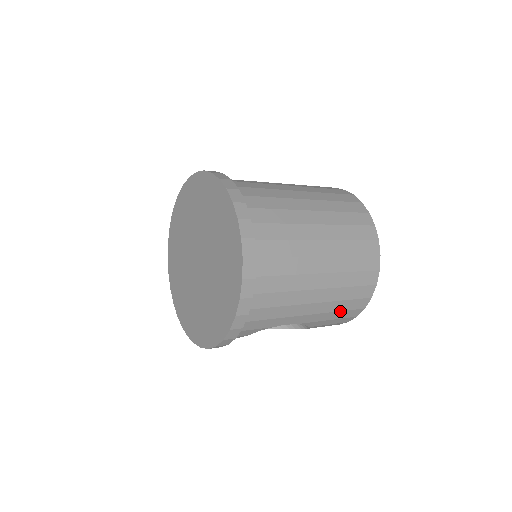
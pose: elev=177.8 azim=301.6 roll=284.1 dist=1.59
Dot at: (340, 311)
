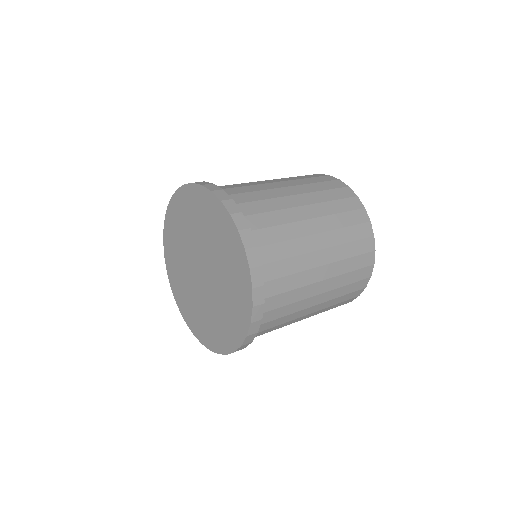
Dot at: occluded
